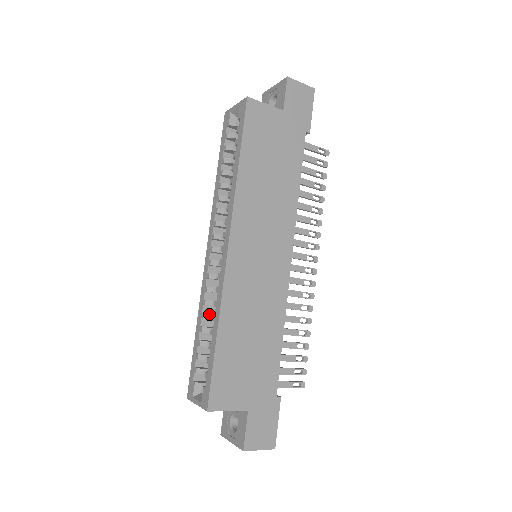
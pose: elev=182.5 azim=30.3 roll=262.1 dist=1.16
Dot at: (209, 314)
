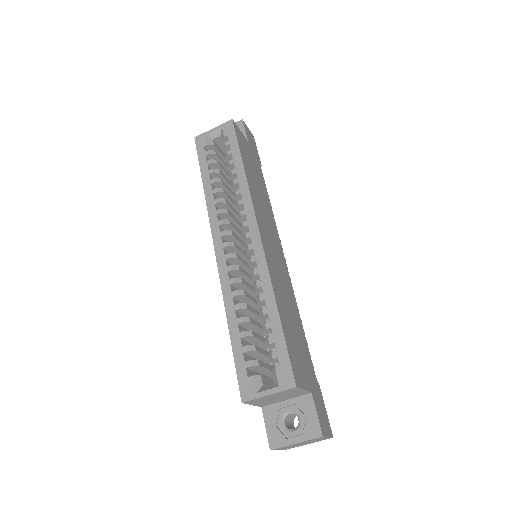
Dot at: (244, 303)
